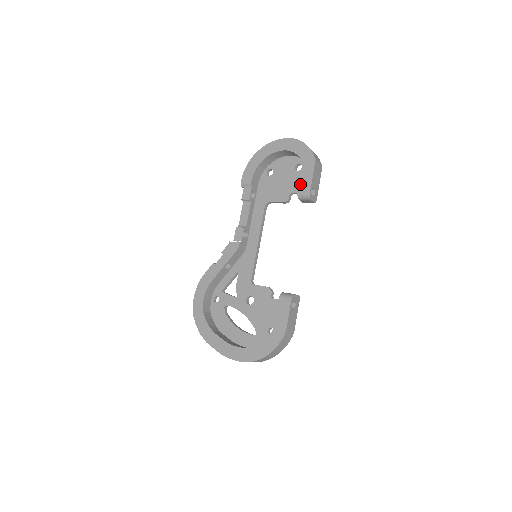
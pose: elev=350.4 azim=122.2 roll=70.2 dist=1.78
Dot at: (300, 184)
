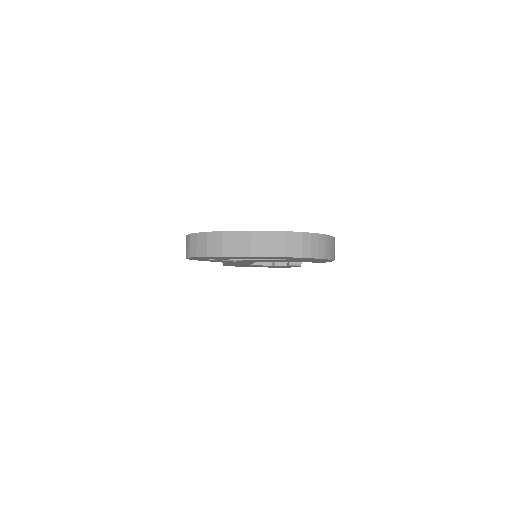
Dot at: occluded
